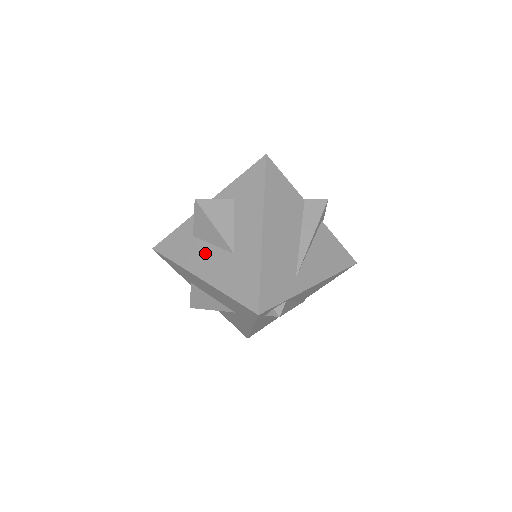
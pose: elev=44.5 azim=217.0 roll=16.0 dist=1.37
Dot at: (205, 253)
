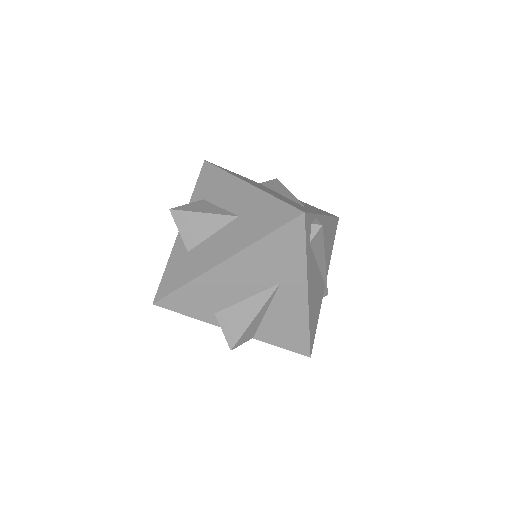
Dot at: (211, 245)
